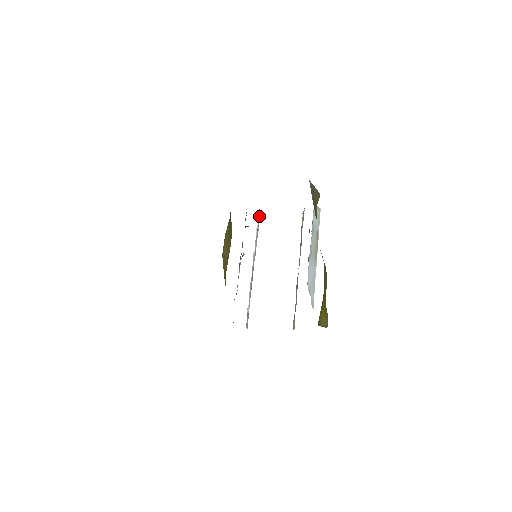
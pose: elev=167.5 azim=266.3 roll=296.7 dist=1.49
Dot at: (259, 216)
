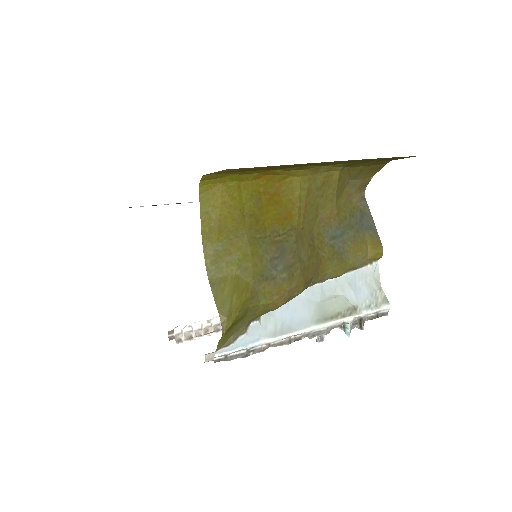
Dot at: occluded
